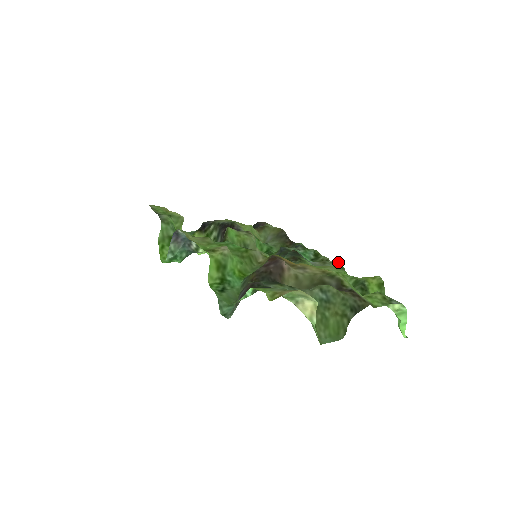
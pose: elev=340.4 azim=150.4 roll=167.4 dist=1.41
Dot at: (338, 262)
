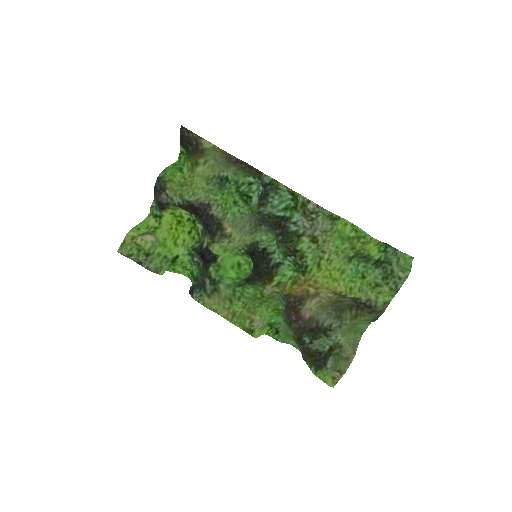
Dot at: (322, 209)
